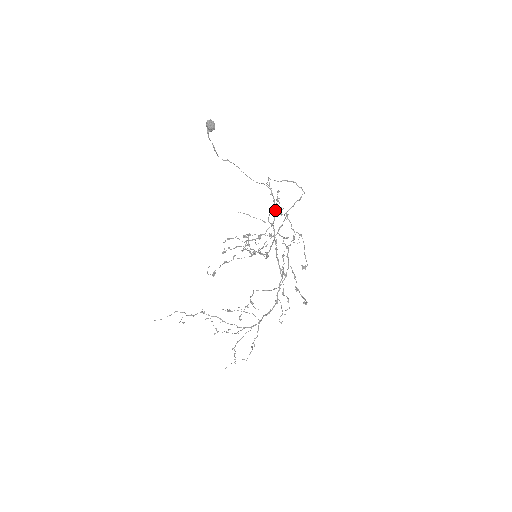
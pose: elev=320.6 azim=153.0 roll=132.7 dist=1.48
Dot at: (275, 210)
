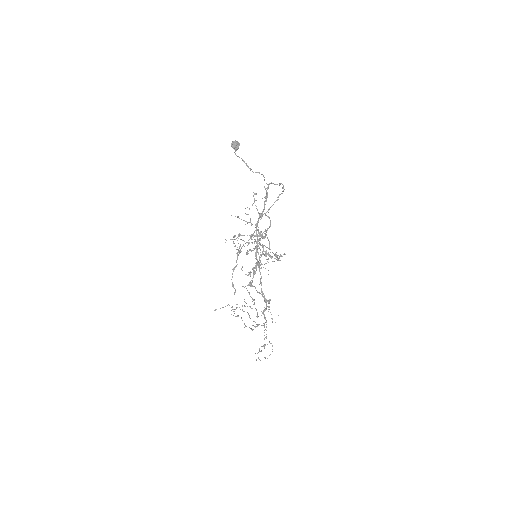
Dot at: (262, 212)
